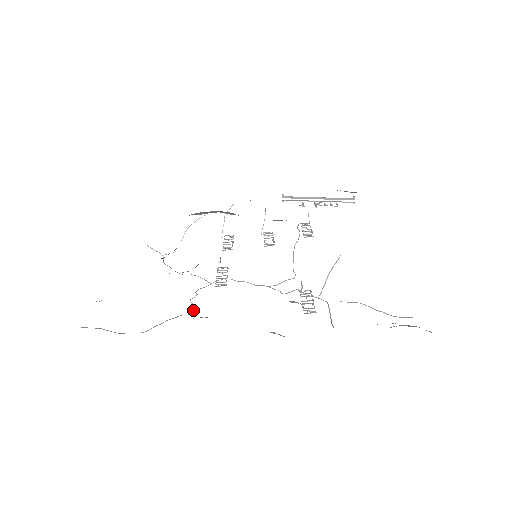
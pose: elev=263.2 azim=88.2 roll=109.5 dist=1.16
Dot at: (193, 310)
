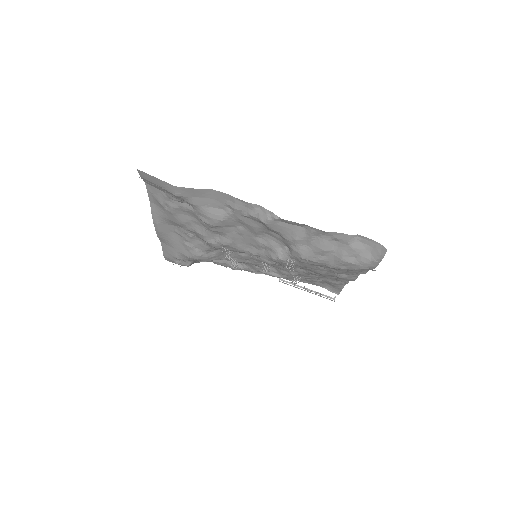
Dot at: occluded
